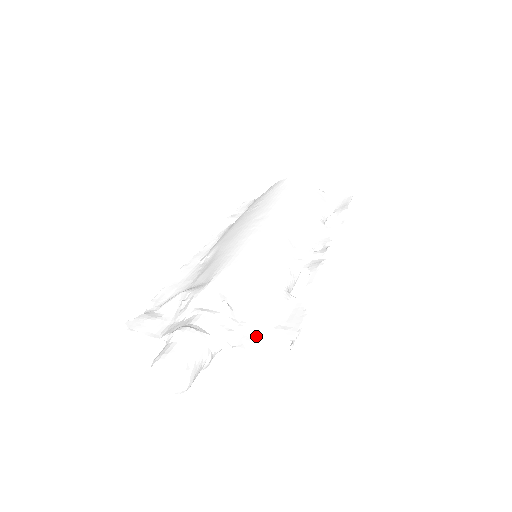
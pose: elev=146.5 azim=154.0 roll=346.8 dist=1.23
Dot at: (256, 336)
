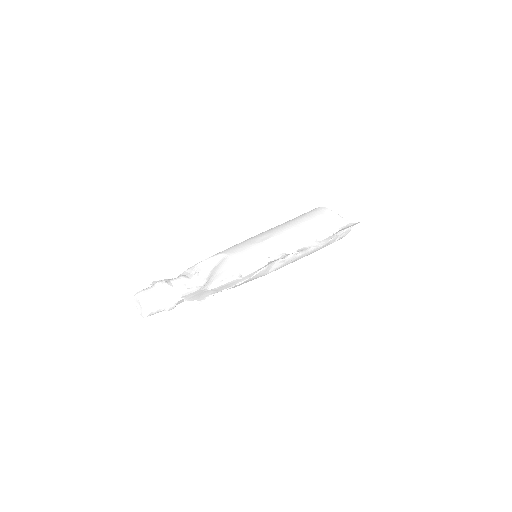
Dot at: (198, 293)
